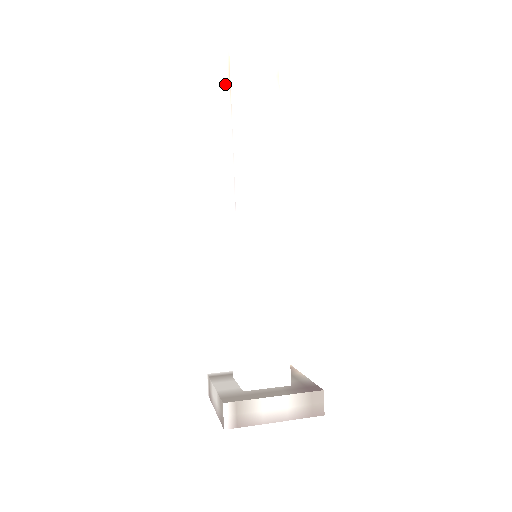
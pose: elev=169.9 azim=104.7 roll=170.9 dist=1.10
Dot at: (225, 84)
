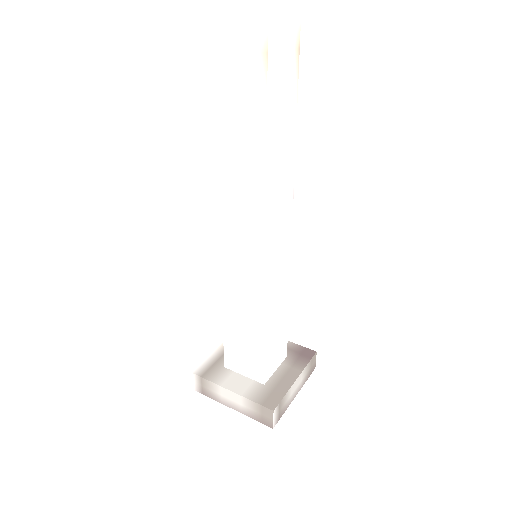
Dot at: (237, 53)
